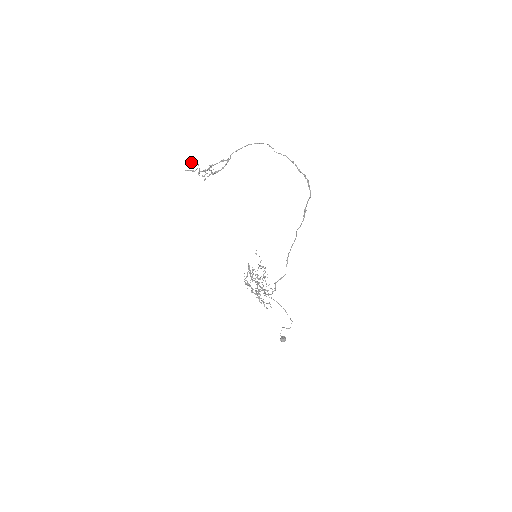
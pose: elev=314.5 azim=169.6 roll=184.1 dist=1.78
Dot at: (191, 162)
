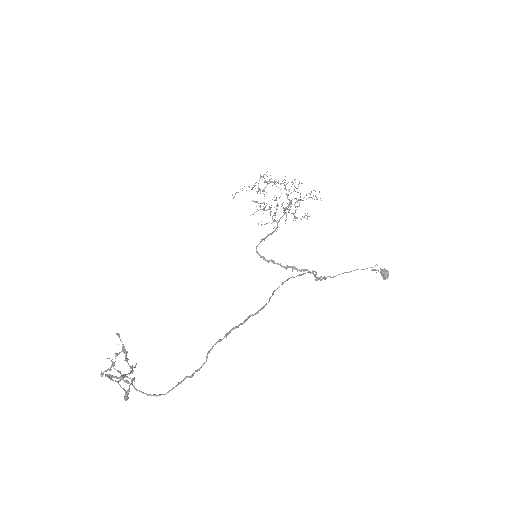
Dot at: (101, 376)
